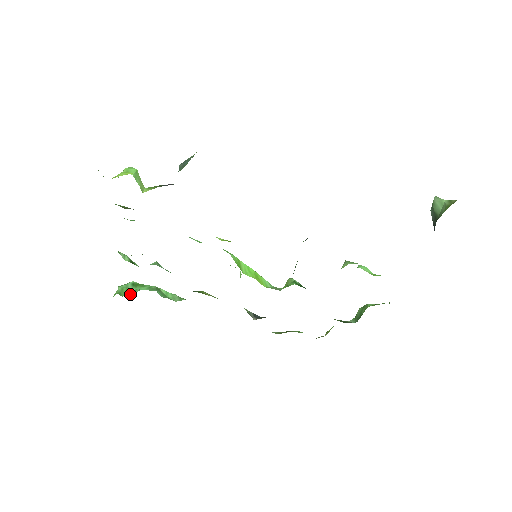
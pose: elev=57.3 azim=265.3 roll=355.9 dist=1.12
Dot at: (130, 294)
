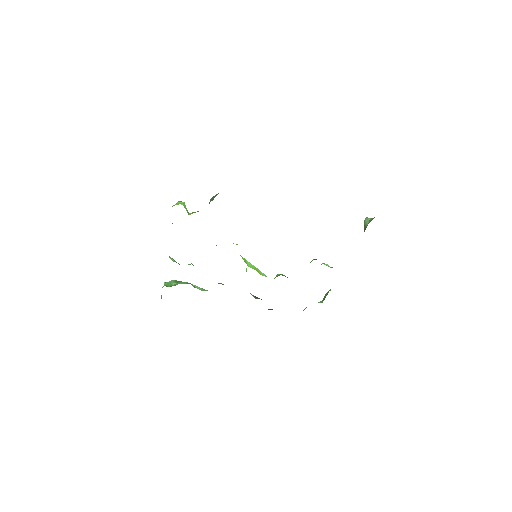
Dot at: occluded
